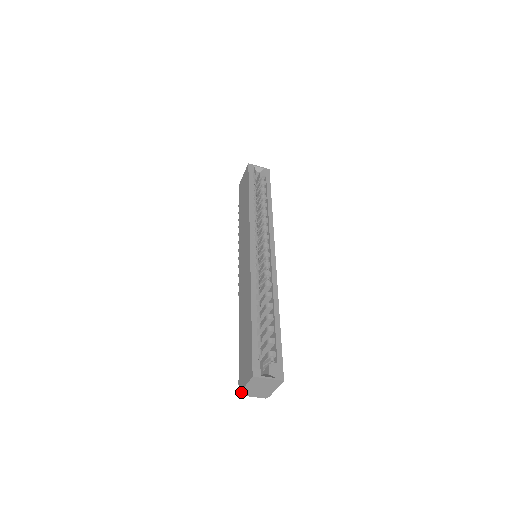
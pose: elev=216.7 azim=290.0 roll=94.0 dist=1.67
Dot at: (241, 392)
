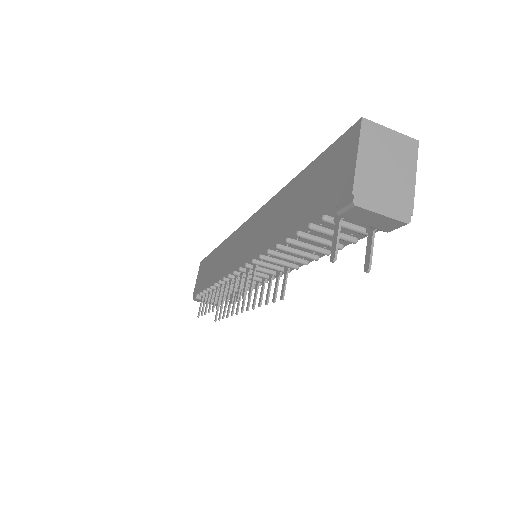
Dot at: (354, 190)
